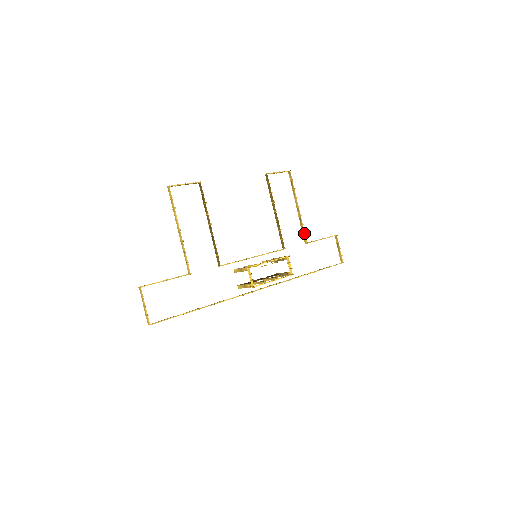
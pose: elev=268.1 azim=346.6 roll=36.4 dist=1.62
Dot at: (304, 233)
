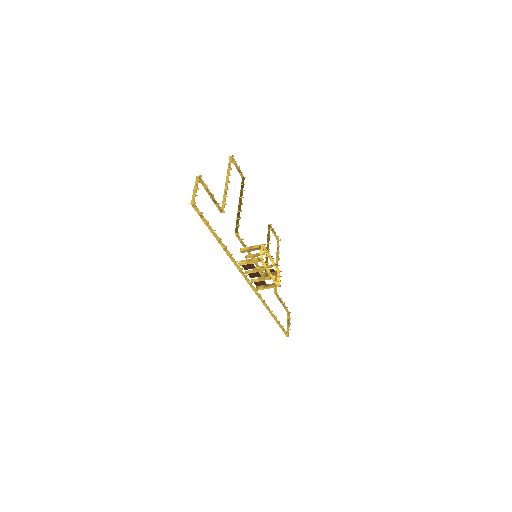
Dot at: occluded
